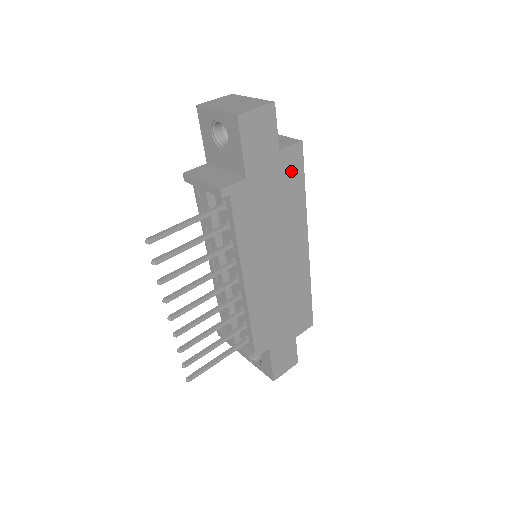
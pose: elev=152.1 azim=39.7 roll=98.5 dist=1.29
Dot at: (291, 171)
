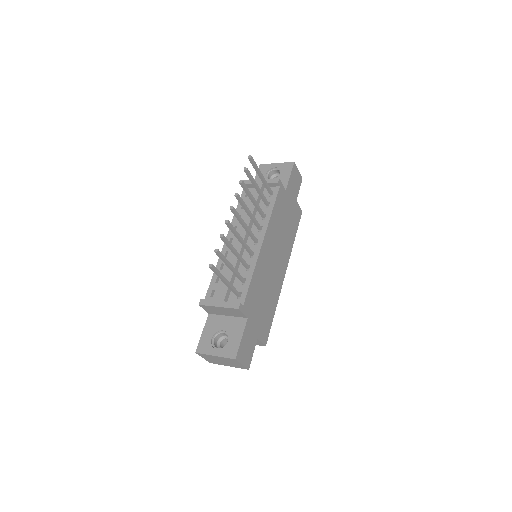
Dot at: (295, 218)
